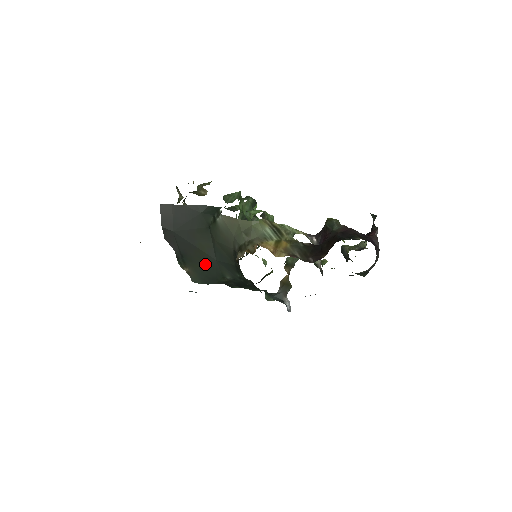
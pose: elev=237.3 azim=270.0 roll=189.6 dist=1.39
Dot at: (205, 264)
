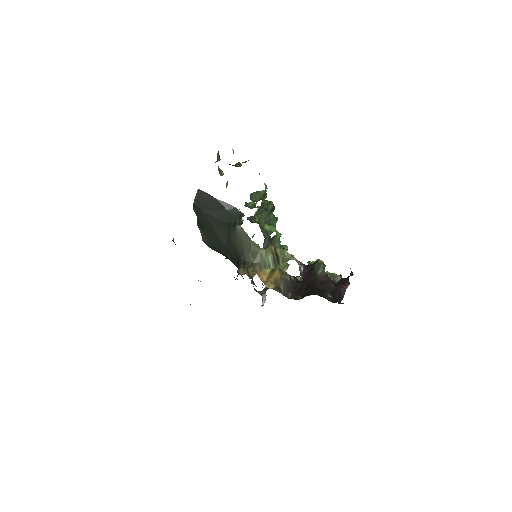
Dot at: (216, 241)
